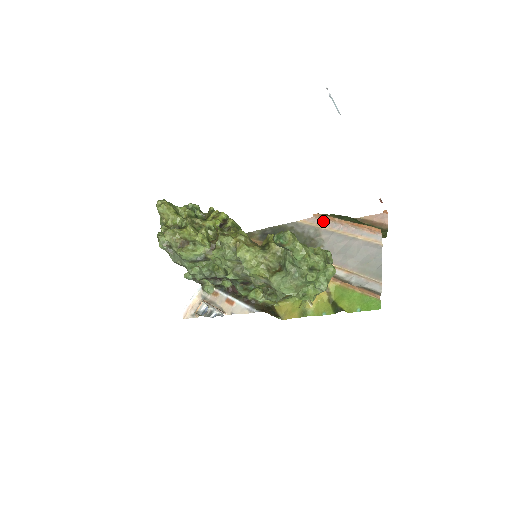
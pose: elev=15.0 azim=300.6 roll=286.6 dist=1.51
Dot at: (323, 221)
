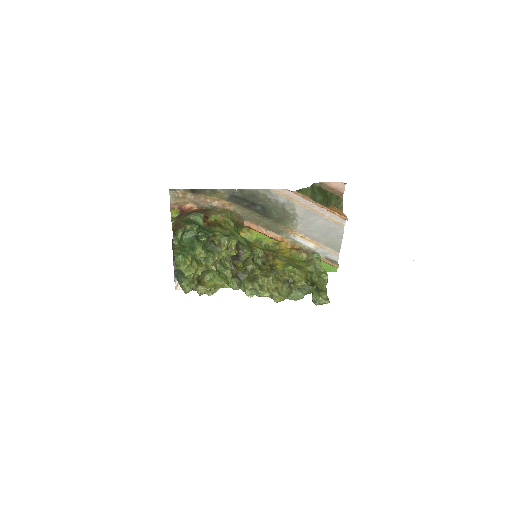
Dot at: (298, 196)
